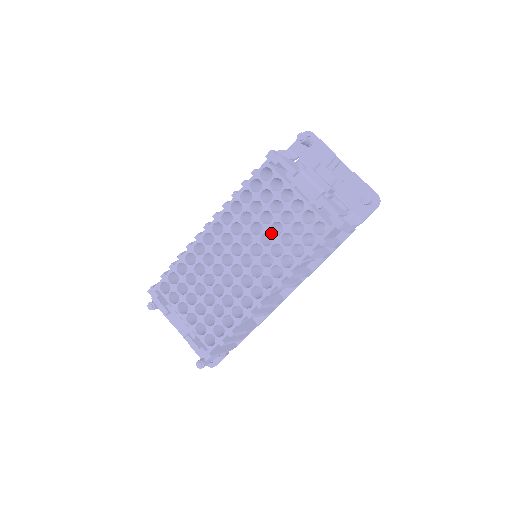
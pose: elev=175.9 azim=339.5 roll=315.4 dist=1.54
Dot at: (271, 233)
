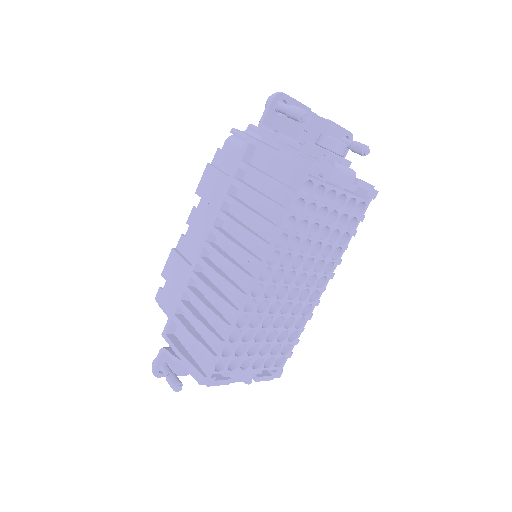
Dot at: (320, 241)
